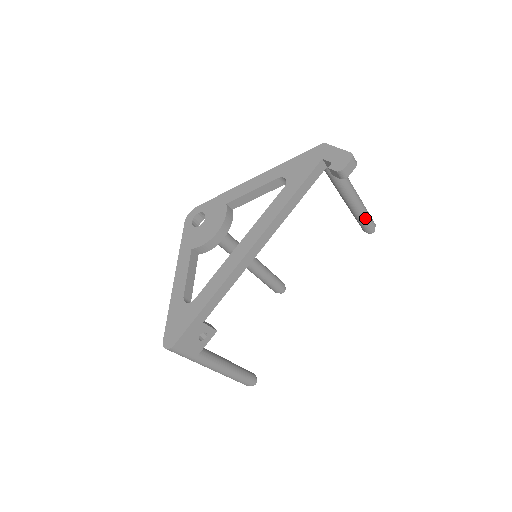
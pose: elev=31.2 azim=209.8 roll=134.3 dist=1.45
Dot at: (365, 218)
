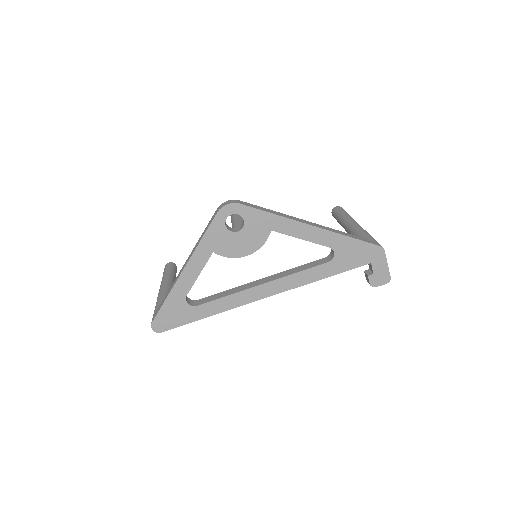
Dot at: occluded
